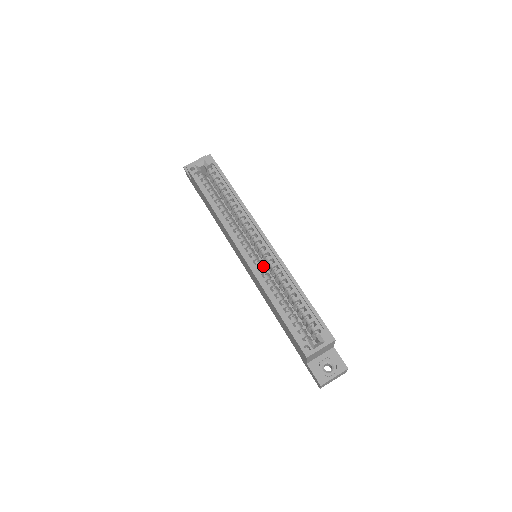
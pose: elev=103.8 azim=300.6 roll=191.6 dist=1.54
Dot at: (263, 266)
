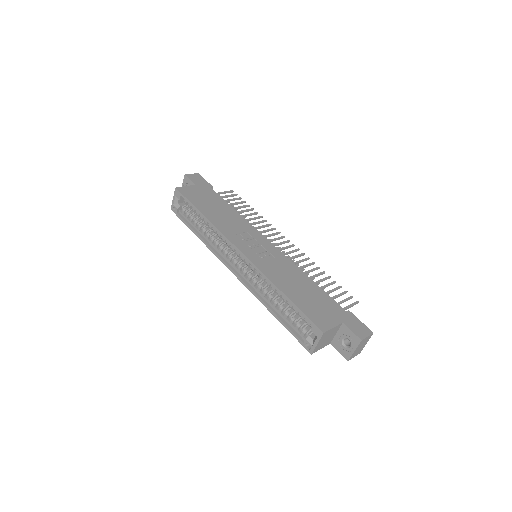
Dot at: occluded
